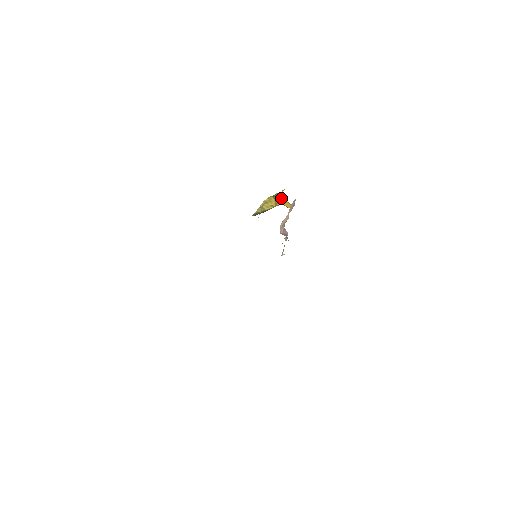
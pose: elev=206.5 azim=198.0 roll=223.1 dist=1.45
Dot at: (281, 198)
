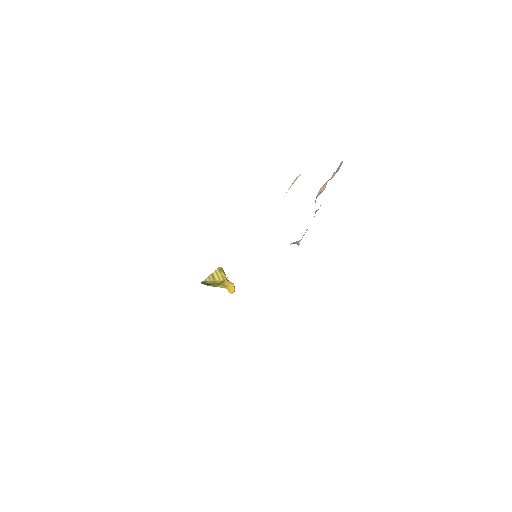
Dot at: (227, 279)
